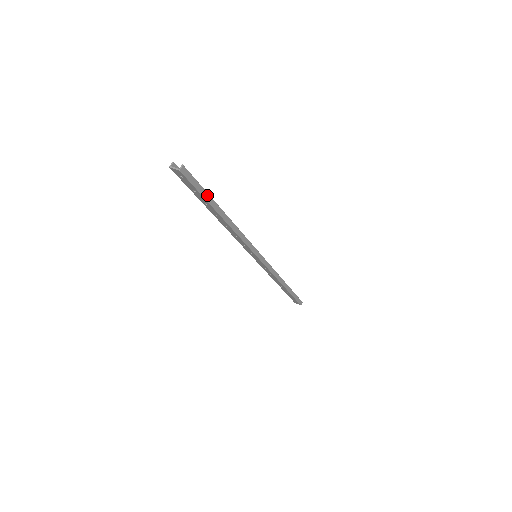
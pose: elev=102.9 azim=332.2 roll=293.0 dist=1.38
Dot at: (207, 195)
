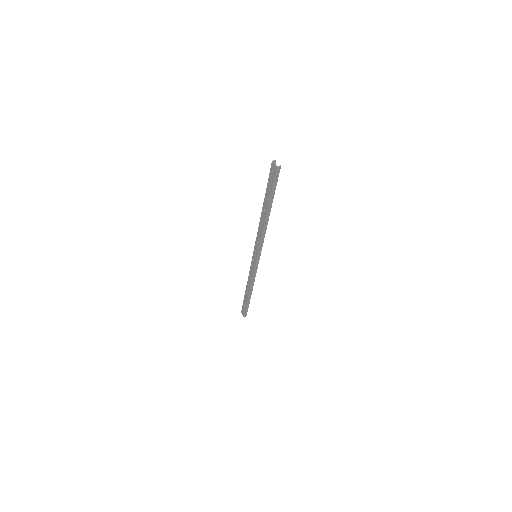
Dot at: (274, 193)
